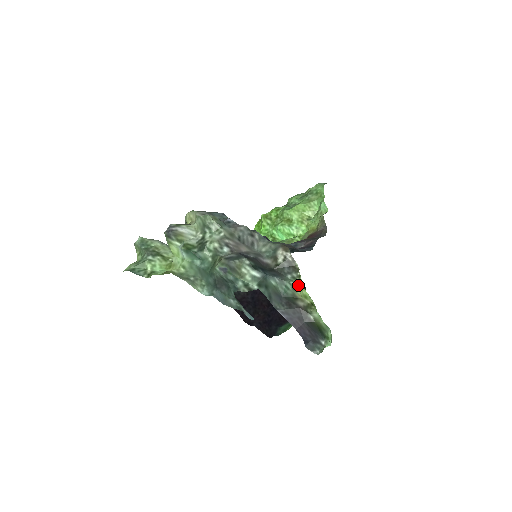
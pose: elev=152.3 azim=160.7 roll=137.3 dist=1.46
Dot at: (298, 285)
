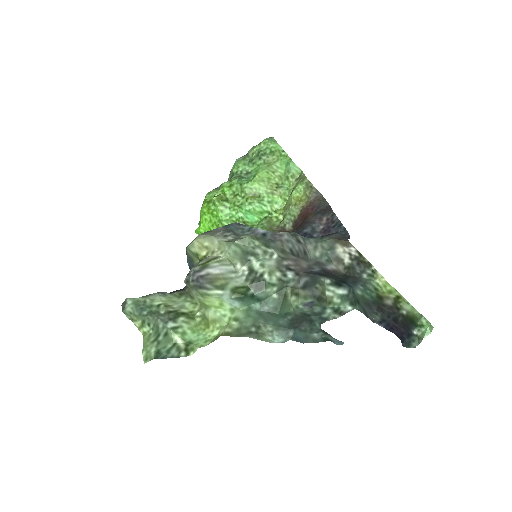
Dot at: (378, 282)
